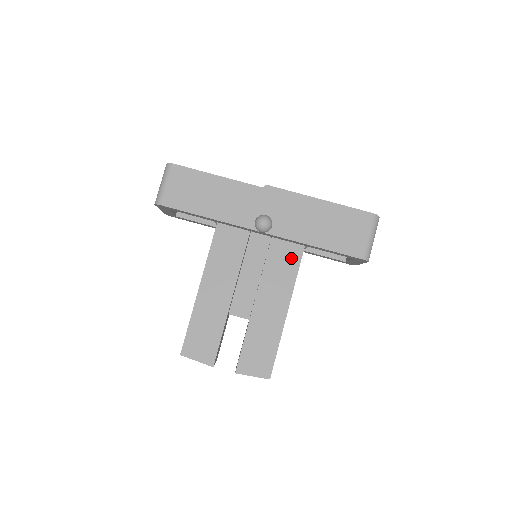
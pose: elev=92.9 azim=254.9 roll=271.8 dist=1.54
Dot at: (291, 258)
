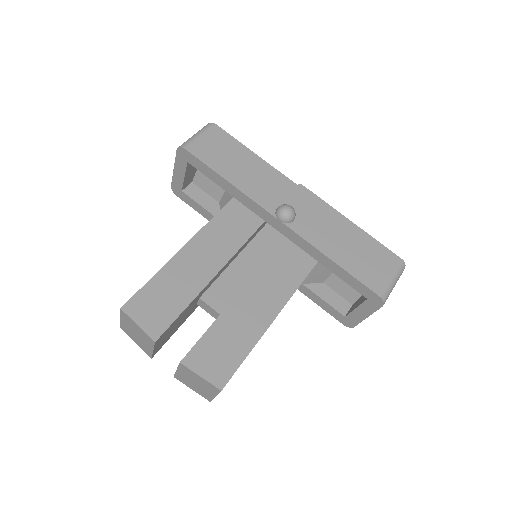
Dot at: (299, 266)
